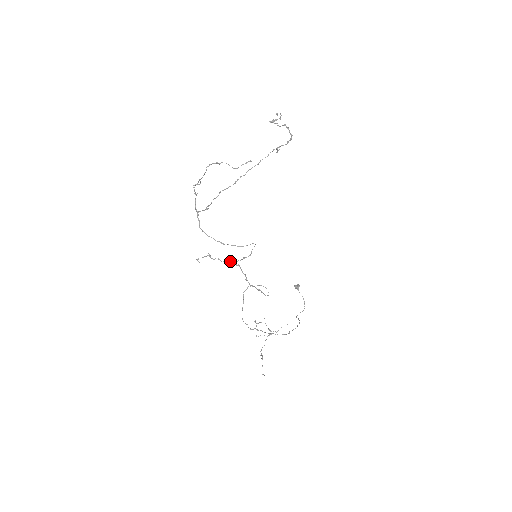
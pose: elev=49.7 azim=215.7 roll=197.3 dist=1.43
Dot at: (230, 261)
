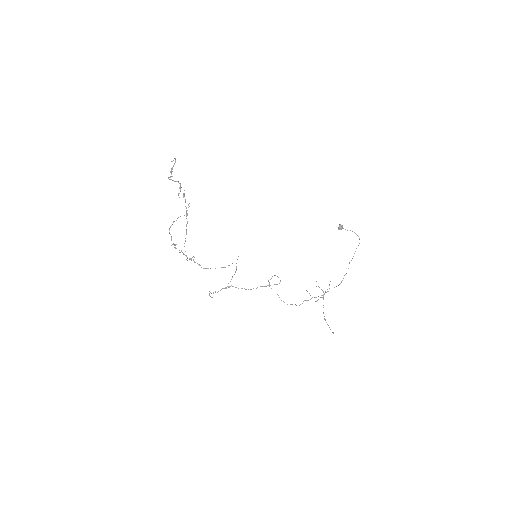
Dot at: (223, 288)
